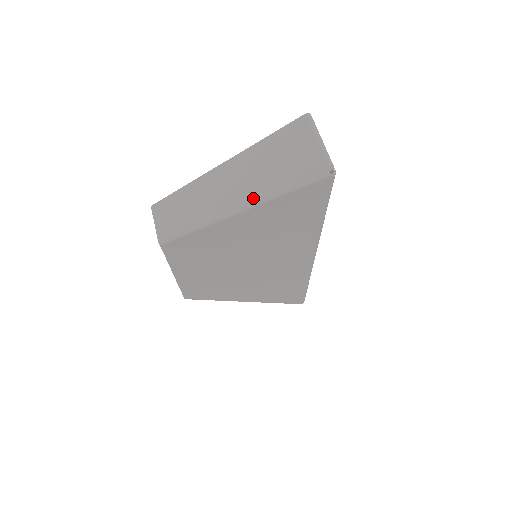
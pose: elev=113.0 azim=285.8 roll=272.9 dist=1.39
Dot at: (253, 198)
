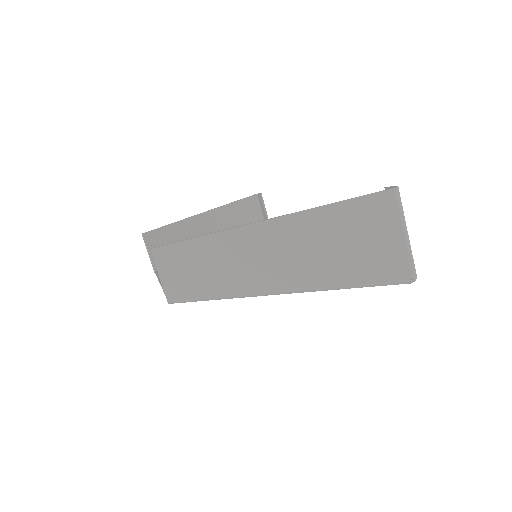
Dot at: (306, 284)
